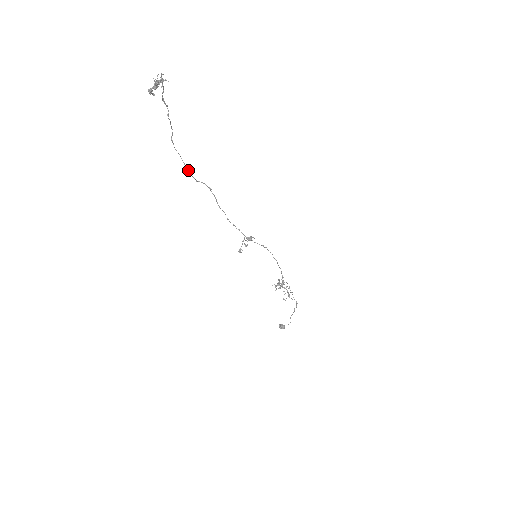
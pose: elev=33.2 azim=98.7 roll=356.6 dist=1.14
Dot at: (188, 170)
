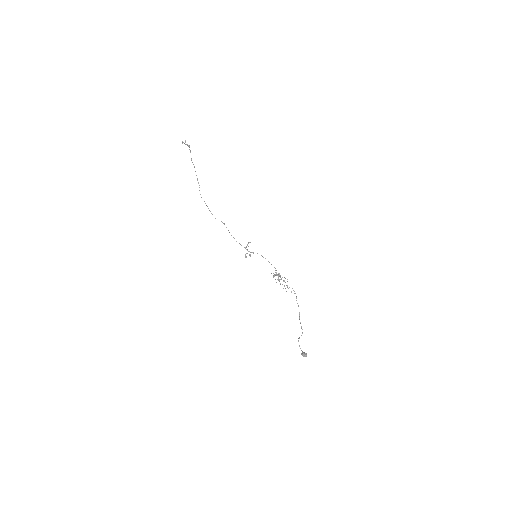
Dot at: (210, 211)
